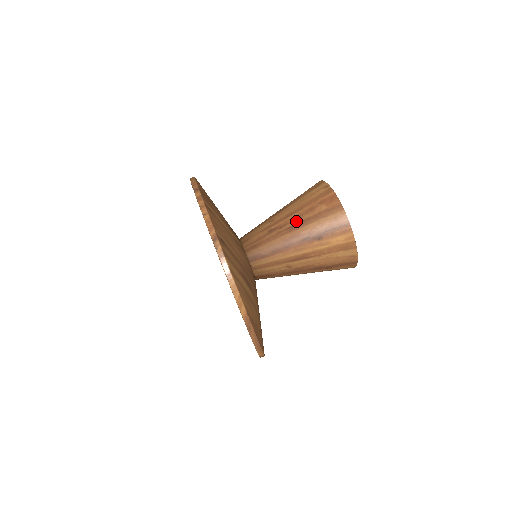
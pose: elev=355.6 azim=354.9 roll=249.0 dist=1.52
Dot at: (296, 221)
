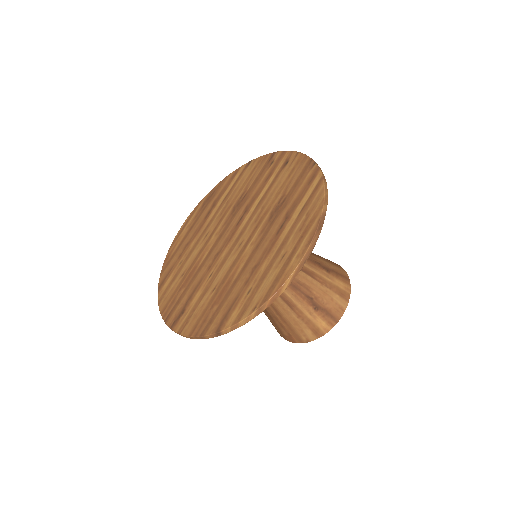
Dot at: occluded
